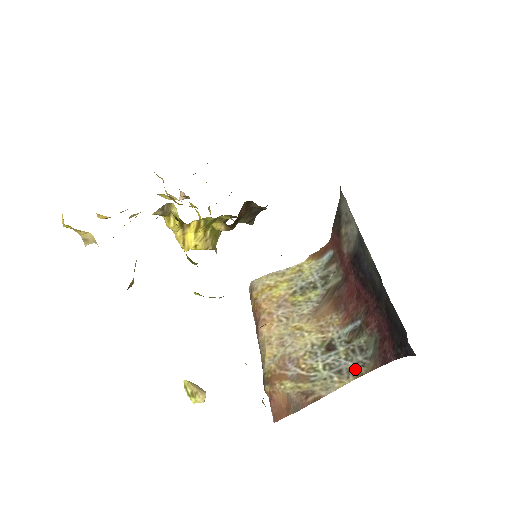
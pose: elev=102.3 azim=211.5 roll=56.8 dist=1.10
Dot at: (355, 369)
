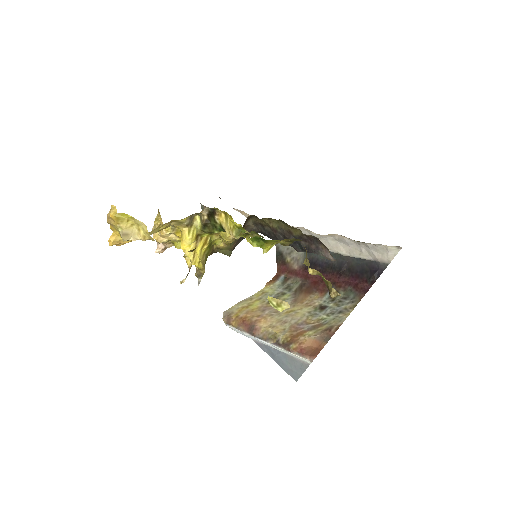
Dot at: (349, 306)
